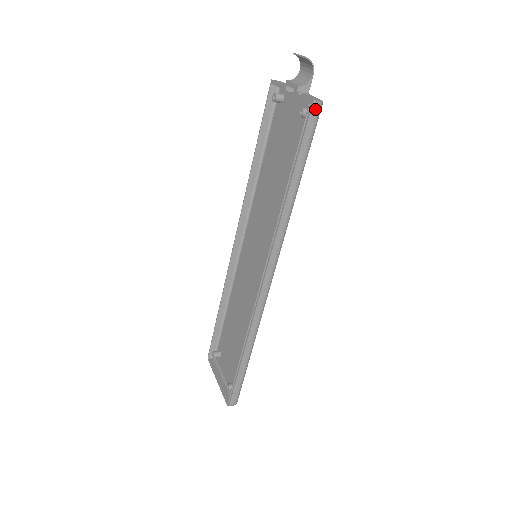
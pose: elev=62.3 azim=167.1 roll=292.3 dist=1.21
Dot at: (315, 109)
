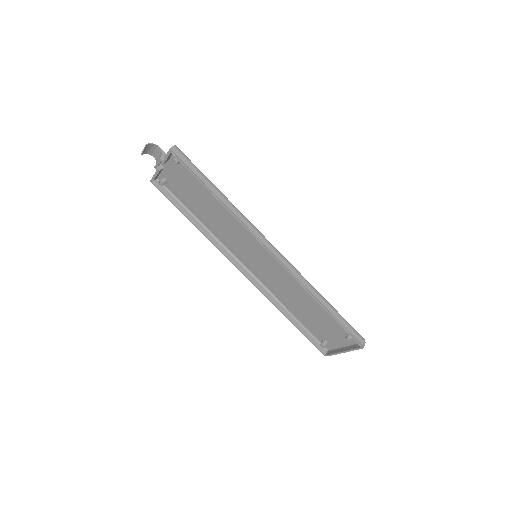
Dot at: (176, 151)
